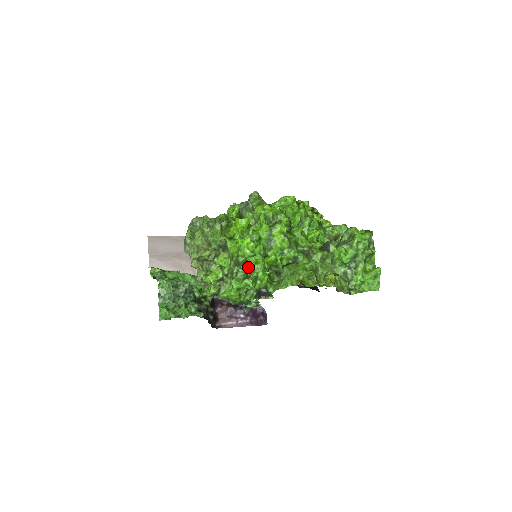
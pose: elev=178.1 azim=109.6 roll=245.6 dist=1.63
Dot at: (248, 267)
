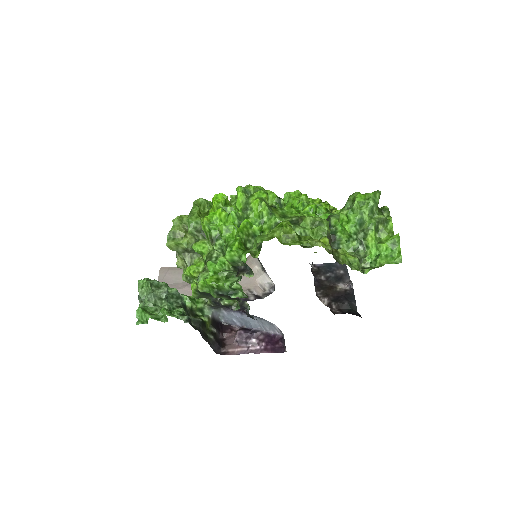
Dot at: (223, 243)
